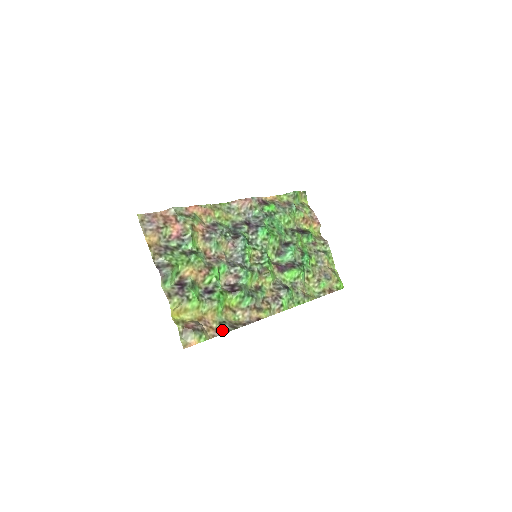
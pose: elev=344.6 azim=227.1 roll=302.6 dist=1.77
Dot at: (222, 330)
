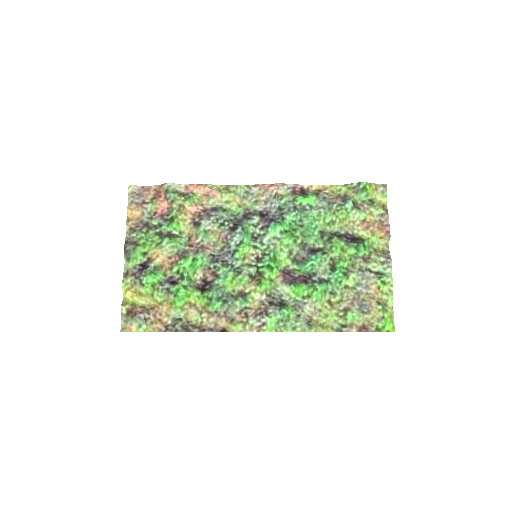
Dot at: (170, 327)
